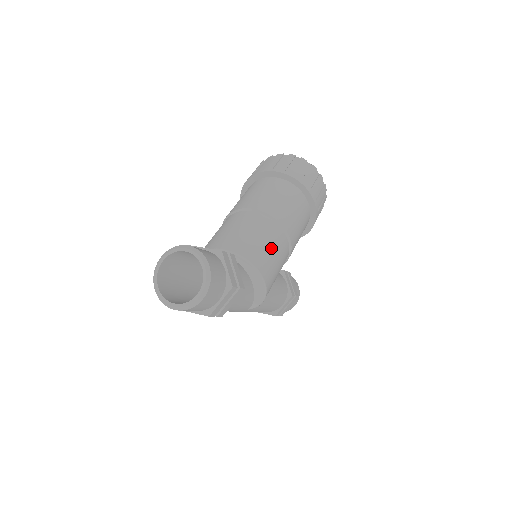
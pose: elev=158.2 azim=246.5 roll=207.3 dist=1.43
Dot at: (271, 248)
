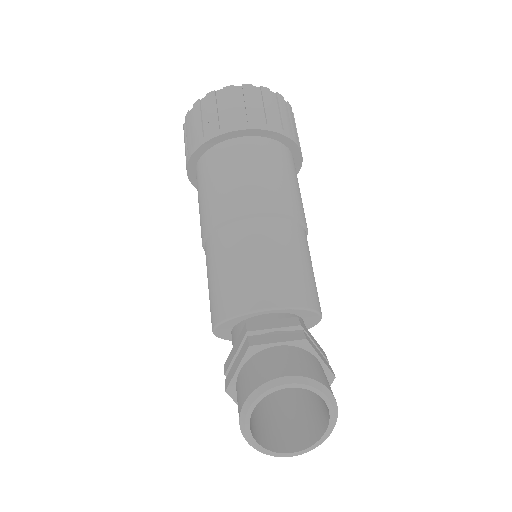
Dot at: (308, 265)
